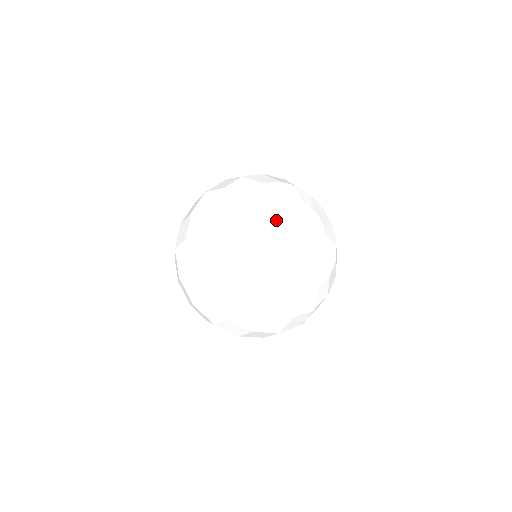
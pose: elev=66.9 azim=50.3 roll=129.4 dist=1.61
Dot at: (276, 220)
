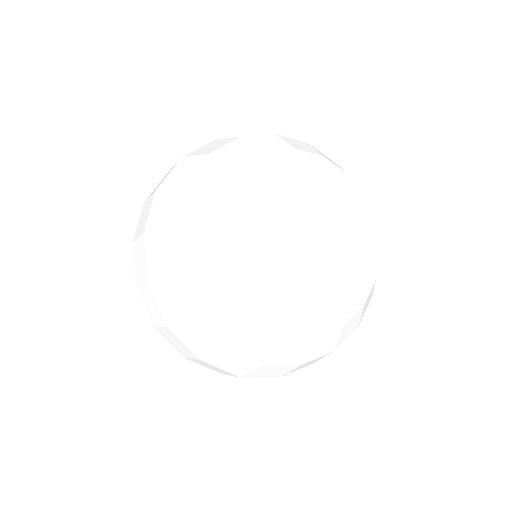
Dot at: (299, 194)
